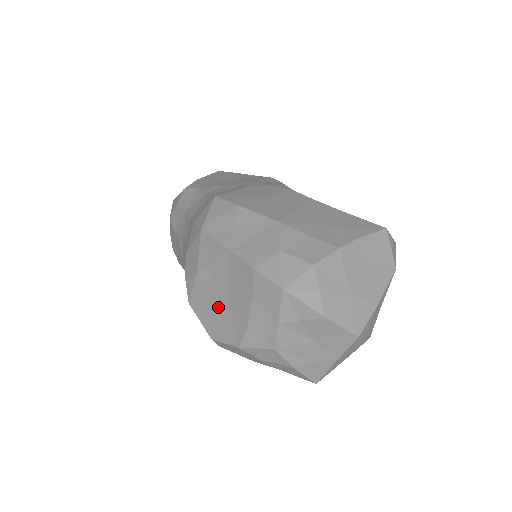
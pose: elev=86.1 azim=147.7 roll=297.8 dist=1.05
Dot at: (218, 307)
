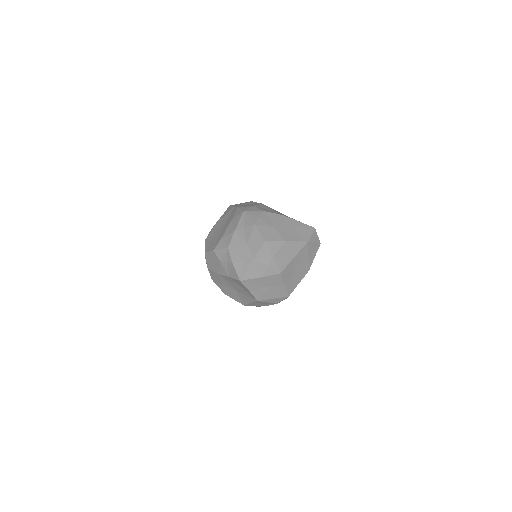
Dot at: (216, 235)
